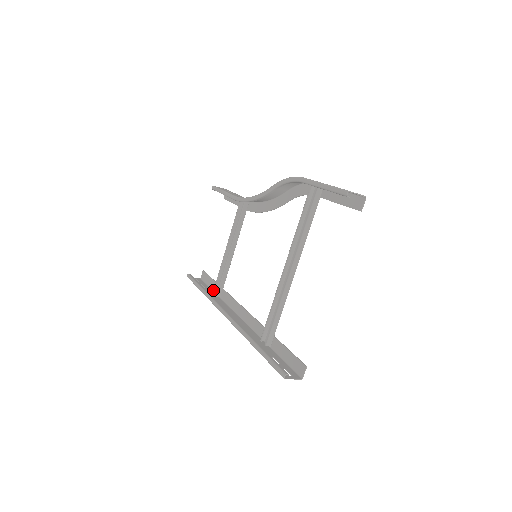
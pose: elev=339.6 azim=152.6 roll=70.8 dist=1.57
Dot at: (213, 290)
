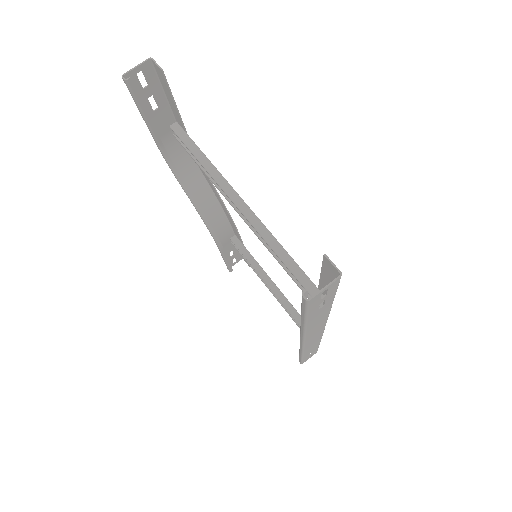
Dot at: occluded
